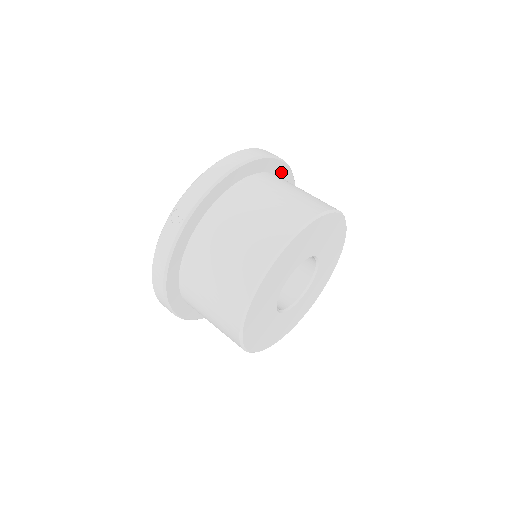
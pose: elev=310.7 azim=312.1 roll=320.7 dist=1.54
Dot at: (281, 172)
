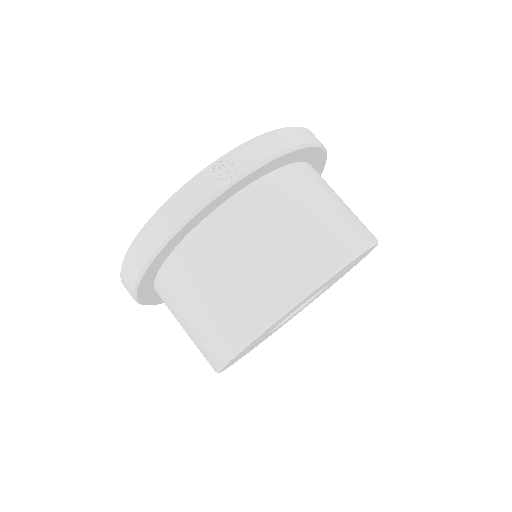
Dot at: occluded
